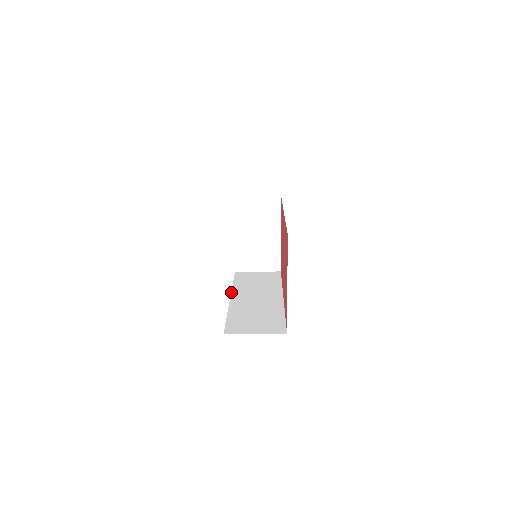
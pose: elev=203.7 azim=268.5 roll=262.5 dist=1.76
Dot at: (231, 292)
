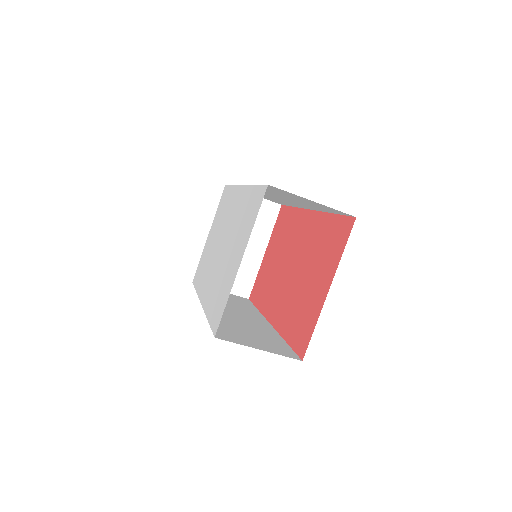
Dot at: (199, 298)
